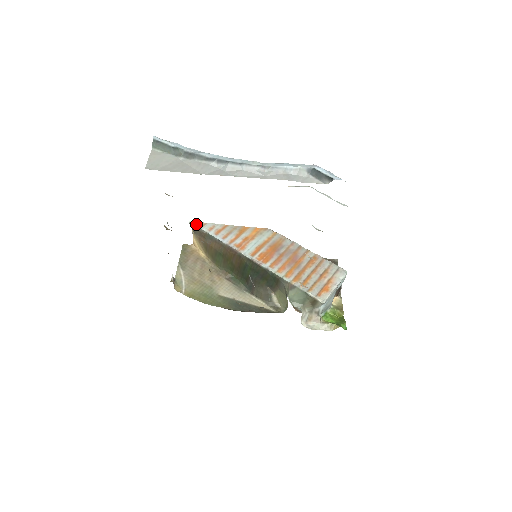
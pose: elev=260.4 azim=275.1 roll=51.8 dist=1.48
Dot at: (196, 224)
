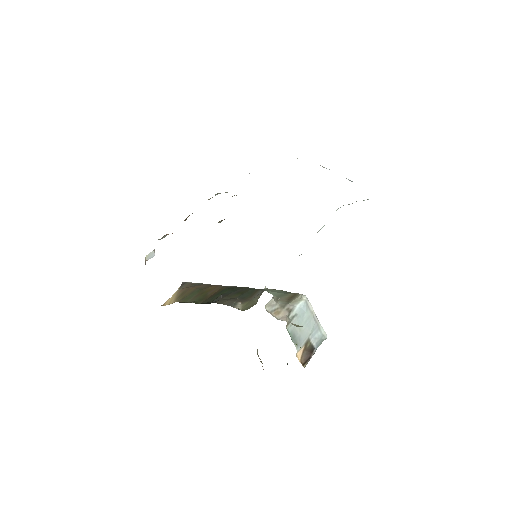
Dot at: occluded
